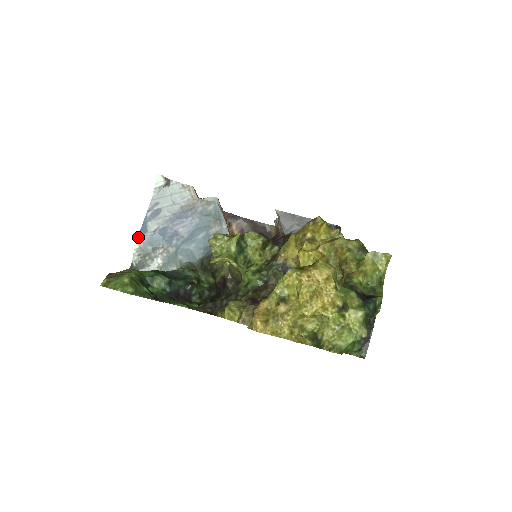
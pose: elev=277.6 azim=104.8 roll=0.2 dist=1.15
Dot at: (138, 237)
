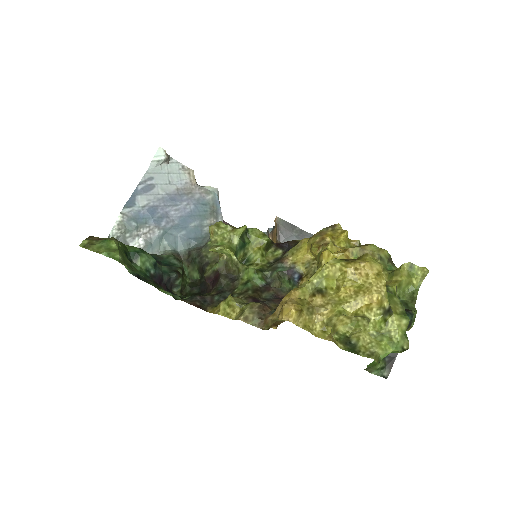
Dot at: (123, 209)
